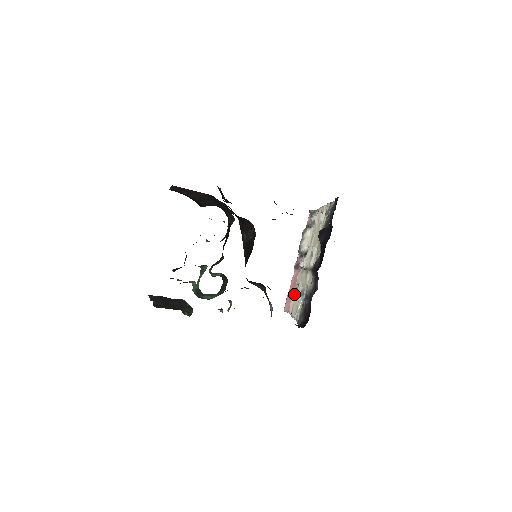
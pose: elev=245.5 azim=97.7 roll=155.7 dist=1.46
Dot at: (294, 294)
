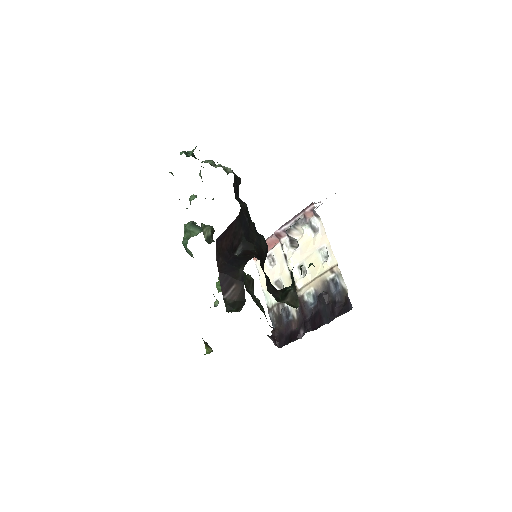
Dot at: (267, 258)
